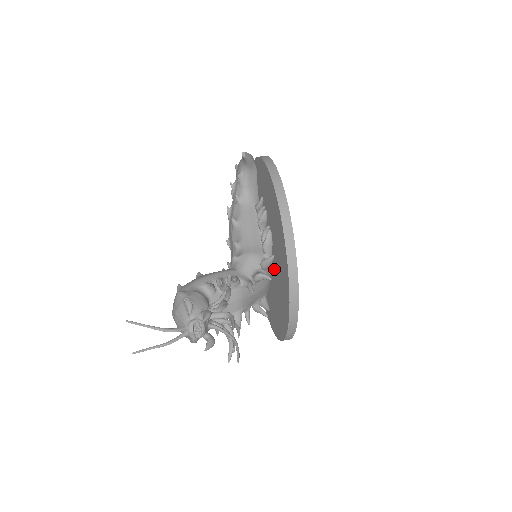
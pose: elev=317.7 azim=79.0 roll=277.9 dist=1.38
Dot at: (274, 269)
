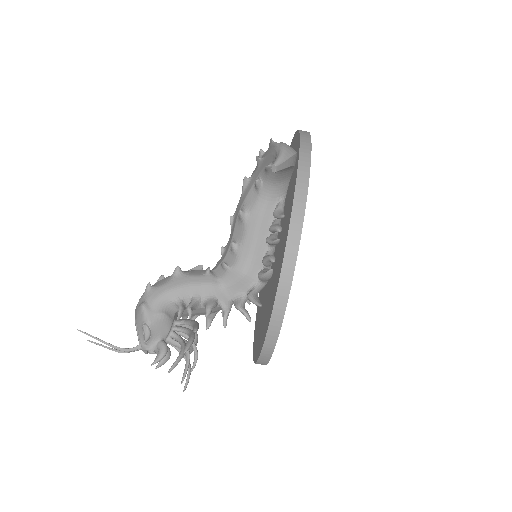
Dot at: (266, 290)
